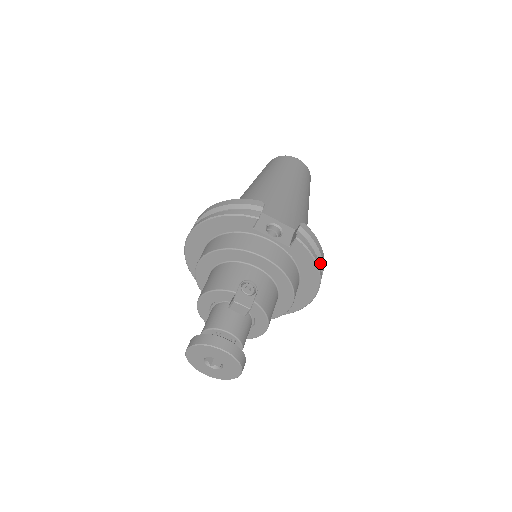
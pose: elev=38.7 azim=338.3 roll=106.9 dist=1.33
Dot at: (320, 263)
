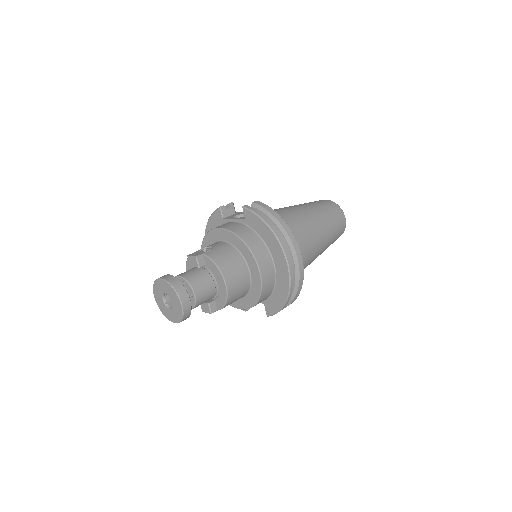
Dot at: (281, 228)
